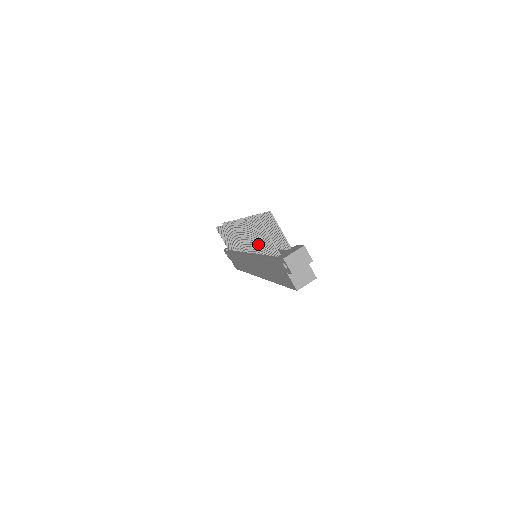
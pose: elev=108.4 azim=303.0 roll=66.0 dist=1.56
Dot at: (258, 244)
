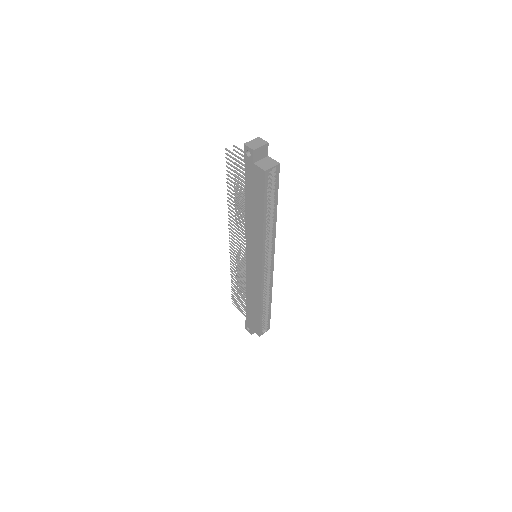
Dot at: occluded
